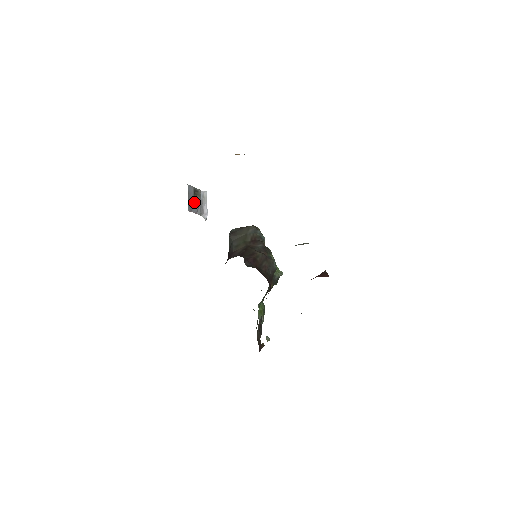
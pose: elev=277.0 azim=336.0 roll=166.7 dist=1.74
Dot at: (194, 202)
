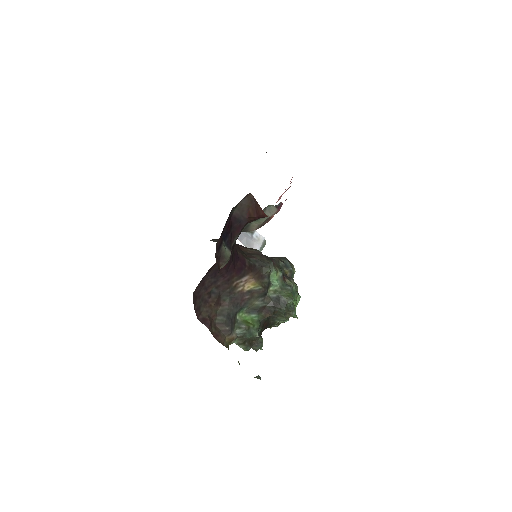
Dot at: occluded
